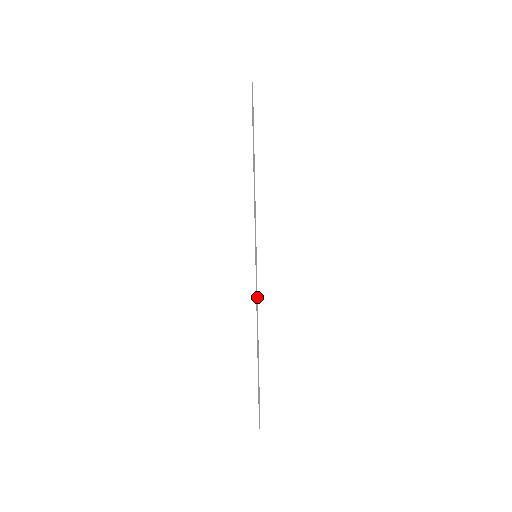
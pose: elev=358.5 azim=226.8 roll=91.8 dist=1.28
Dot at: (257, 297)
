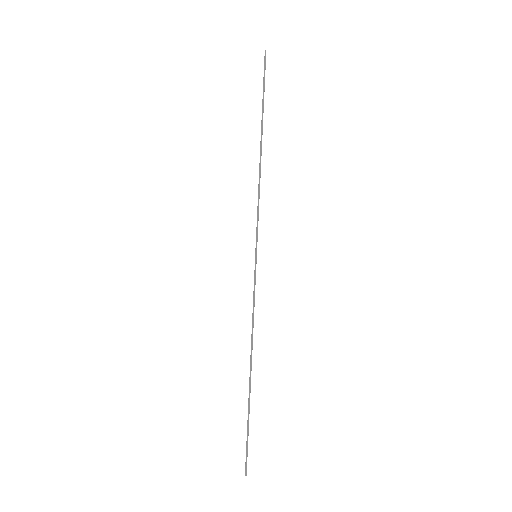
Dot at: occluded
